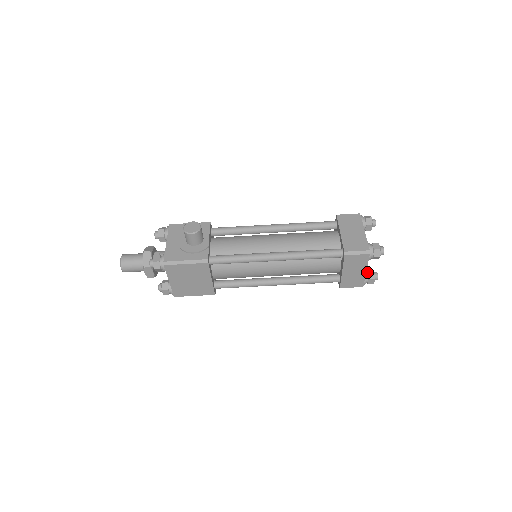
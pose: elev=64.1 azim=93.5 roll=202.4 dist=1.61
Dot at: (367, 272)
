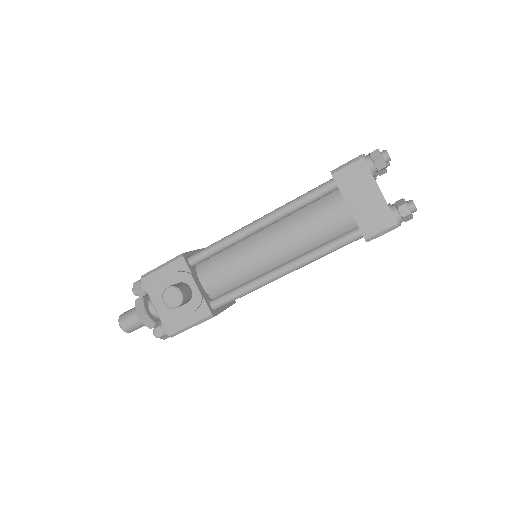
Dot at: occluded
